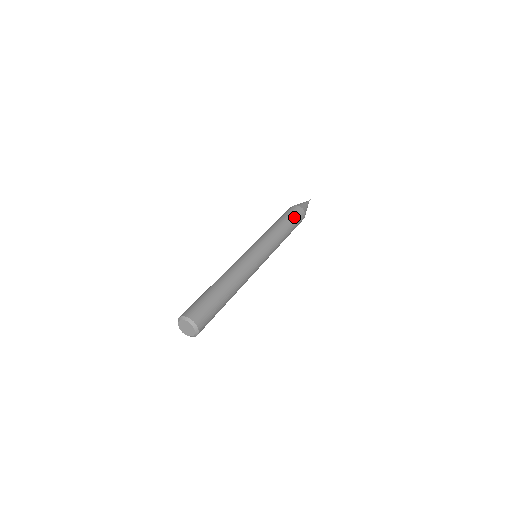
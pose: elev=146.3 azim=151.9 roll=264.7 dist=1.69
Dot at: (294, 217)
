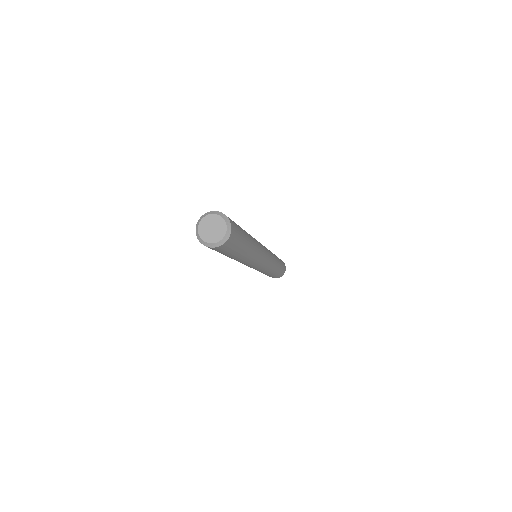
Dot at: (282, 263)
